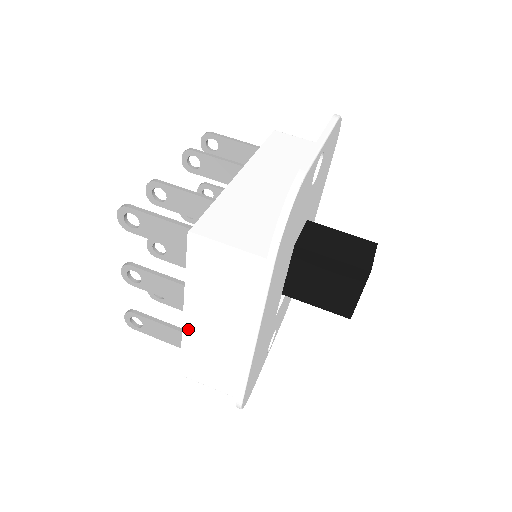
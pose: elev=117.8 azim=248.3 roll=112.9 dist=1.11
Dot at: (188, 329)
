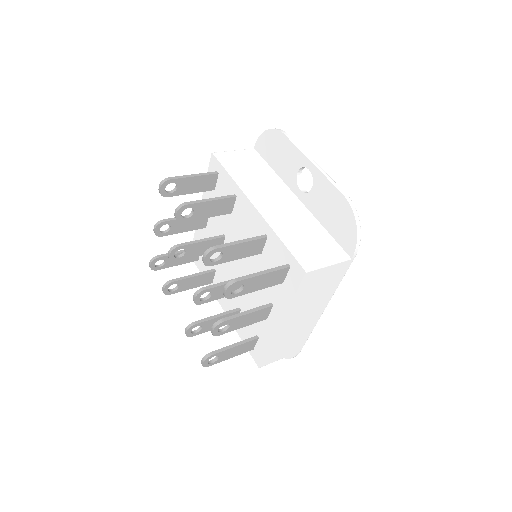
Dot at: (280, 333)
